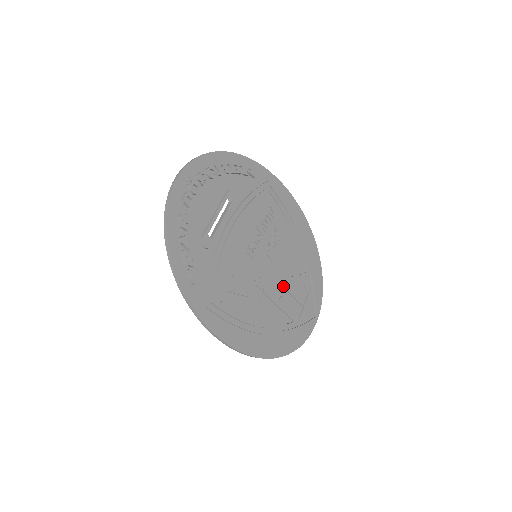
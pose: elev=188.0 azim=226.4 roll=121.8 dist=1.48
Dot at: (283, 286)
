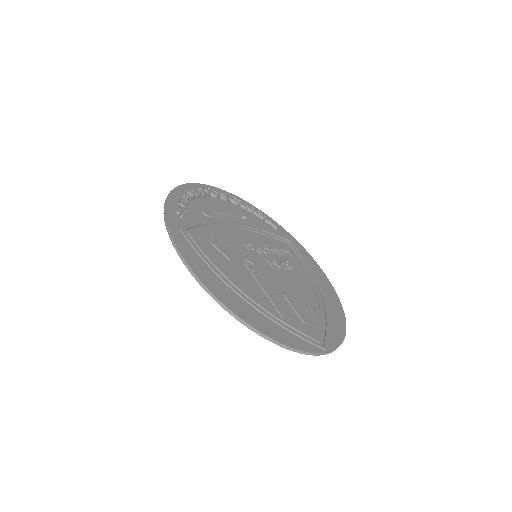
Dot at: (280, 290)
